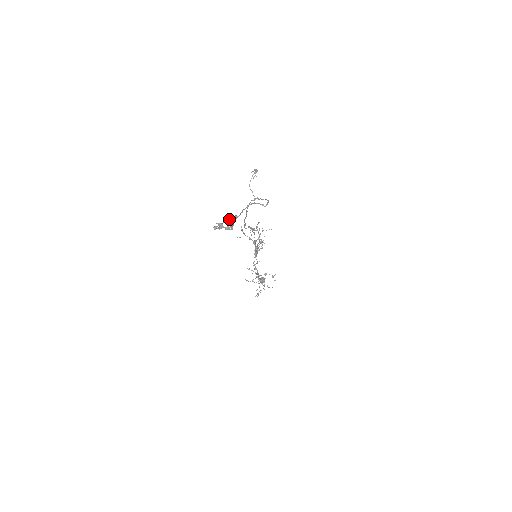
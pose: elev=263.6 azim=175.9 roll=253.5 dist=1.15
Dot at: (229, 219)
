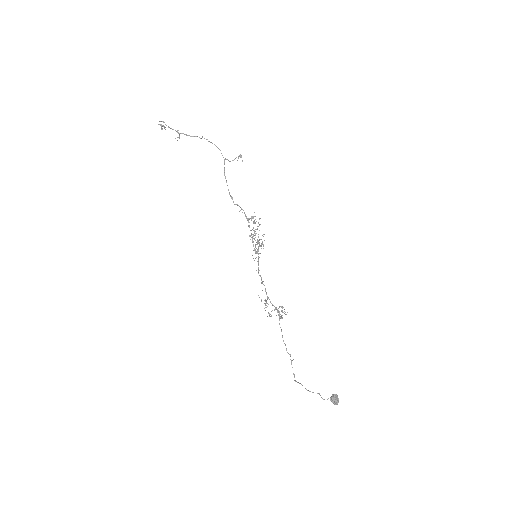
Dot at: (171, 128)
